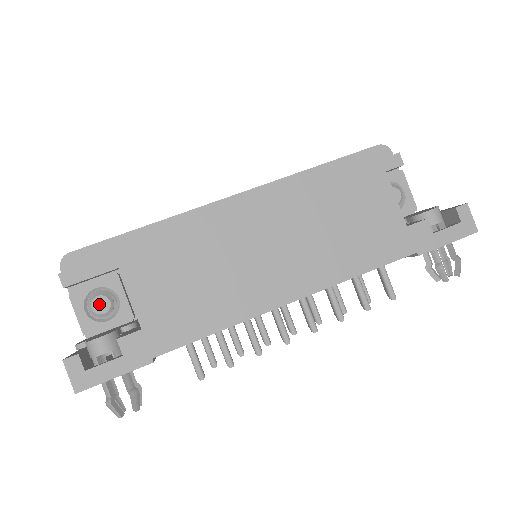
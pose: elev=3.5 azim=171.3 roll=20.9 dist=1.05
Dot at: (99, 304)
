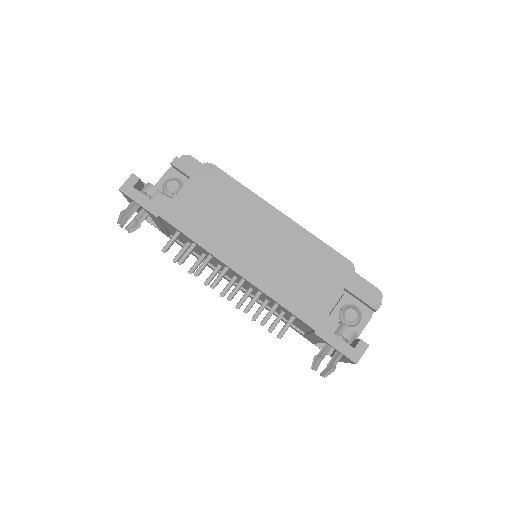
Dot at: (173, 185)
